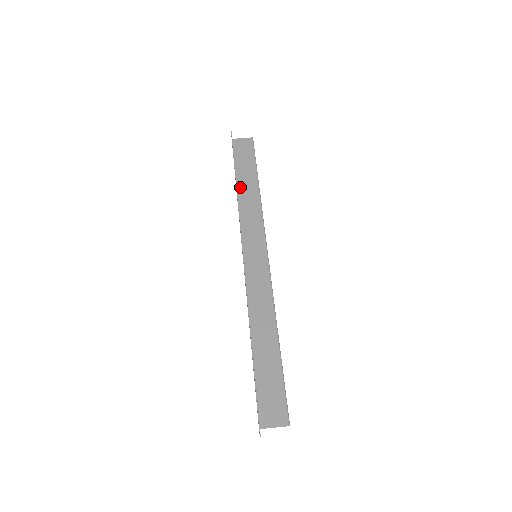
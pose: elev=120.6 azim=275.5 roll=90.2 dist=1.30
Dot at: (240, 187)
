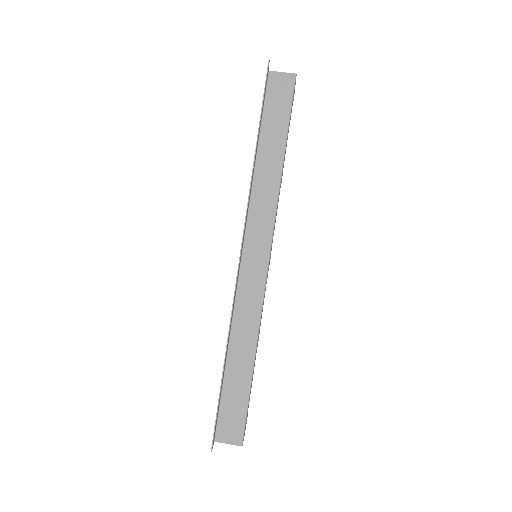
Dot at: (260, 154)
